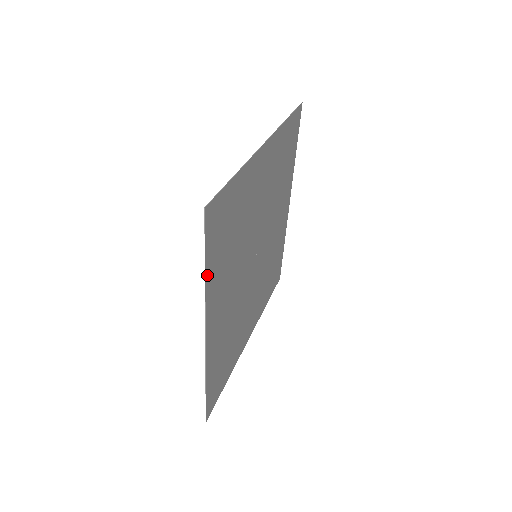
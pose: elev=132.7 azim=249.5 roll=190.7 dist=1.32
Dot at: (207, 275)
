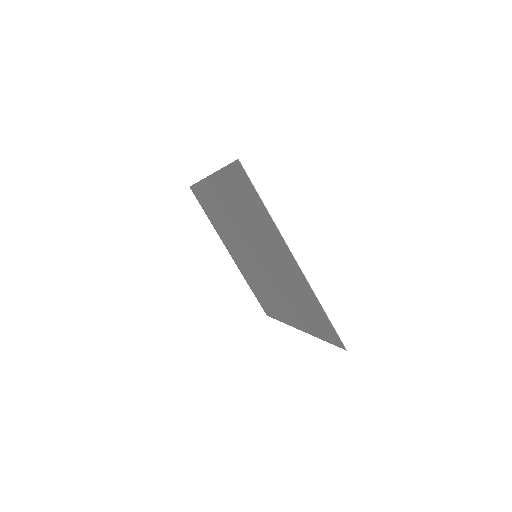
Dot at: (320, 337)
